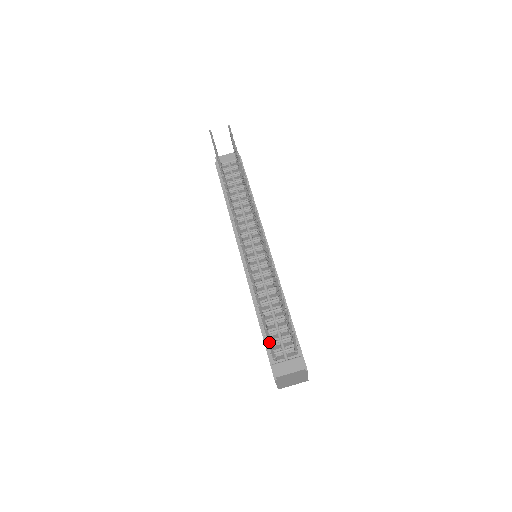
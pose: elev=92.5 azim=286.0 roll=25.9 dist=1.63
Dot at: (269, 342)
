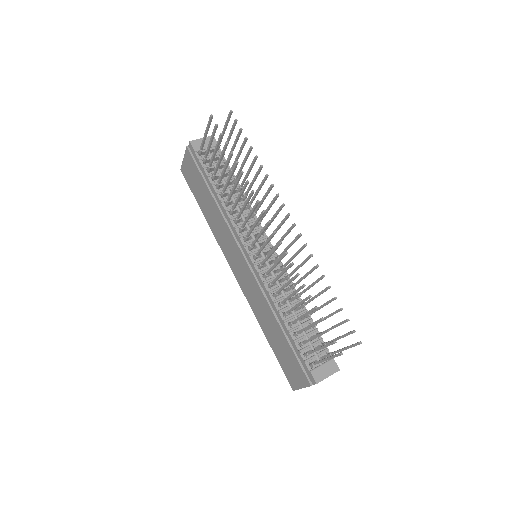
Dot at: (339, 355)
